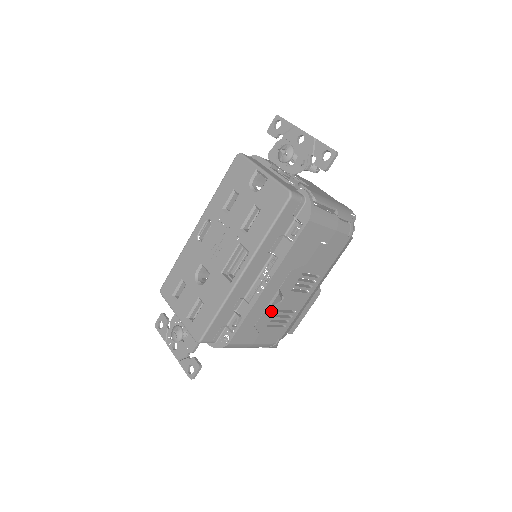
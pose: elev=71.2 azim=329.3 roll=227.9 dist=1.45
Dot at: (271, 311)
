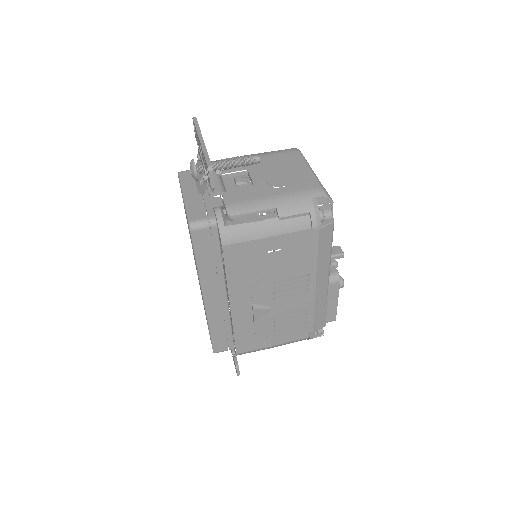
Dot at: (265, 320)
